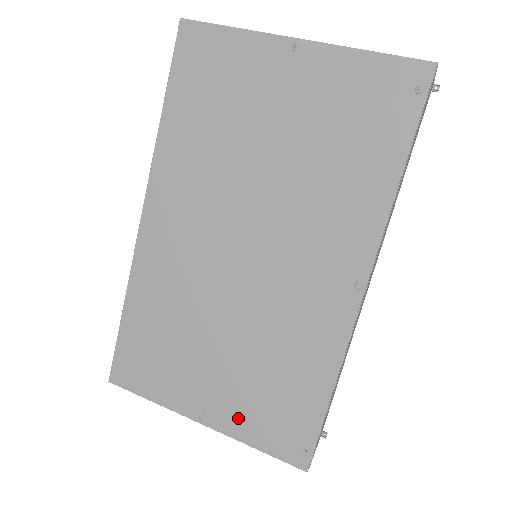
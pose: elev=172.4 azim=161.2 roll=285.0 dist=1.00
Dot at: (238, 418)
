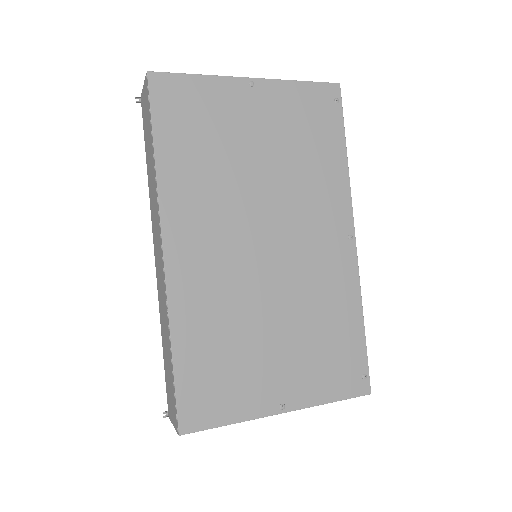
Dot at: (310, 386)
